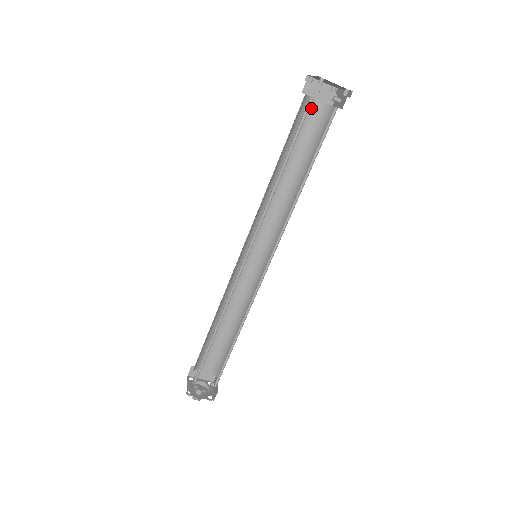
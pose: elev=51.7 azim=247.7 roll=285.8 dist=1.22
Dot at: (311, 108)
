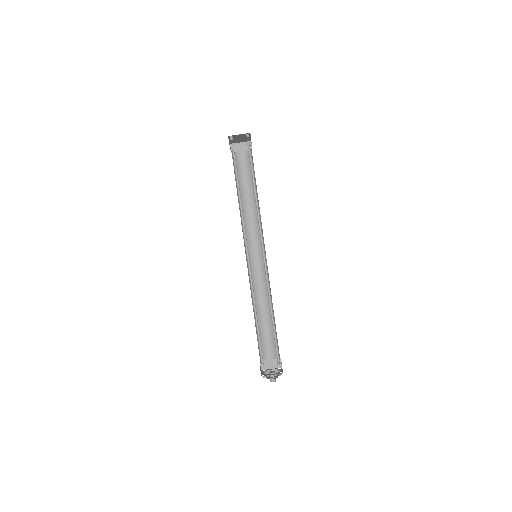
Dot at: (241, 158)
